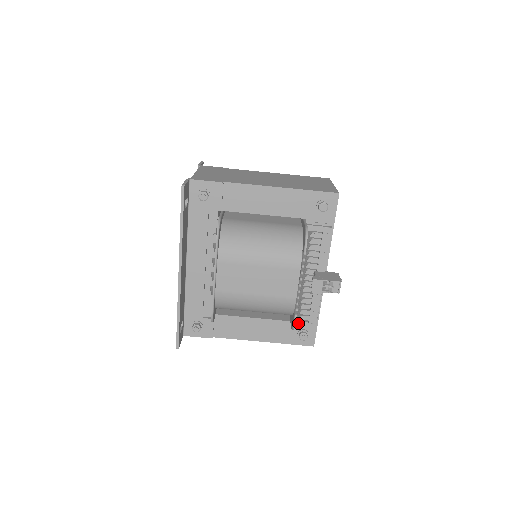
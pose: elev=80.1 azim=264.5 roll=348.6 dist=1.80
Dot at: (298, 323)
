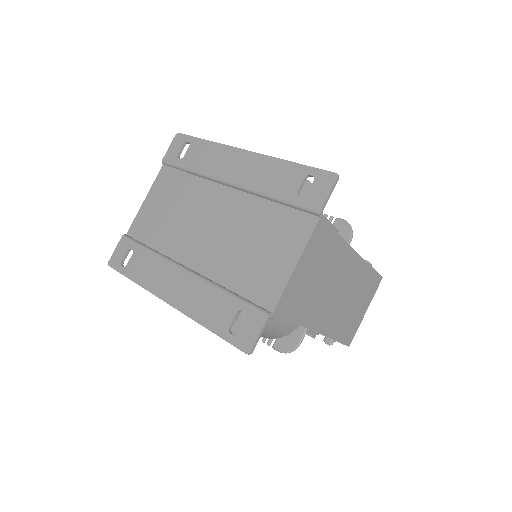
Dot at: occluded
